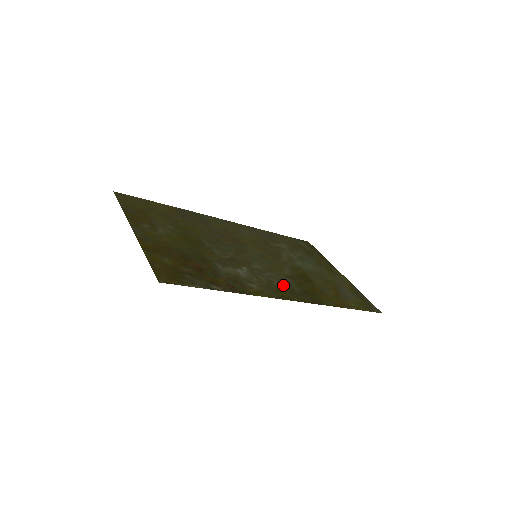
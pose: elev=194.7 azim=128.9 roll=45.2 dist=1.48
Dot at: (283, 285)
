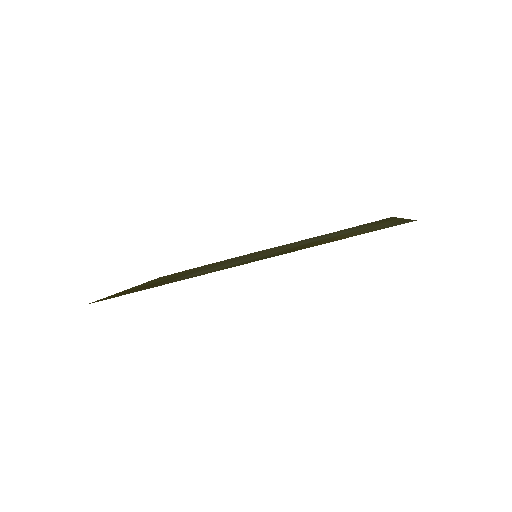
Dot at: occluded
